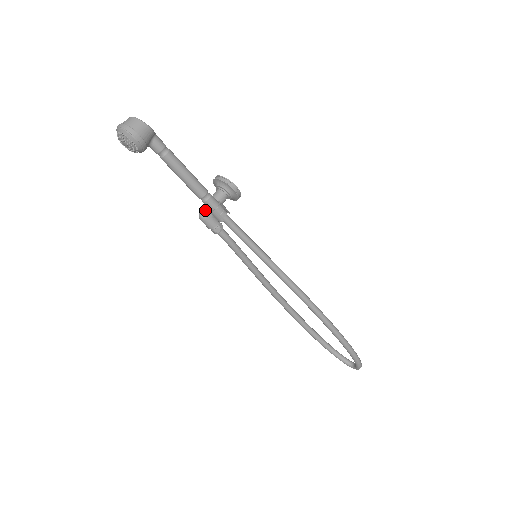
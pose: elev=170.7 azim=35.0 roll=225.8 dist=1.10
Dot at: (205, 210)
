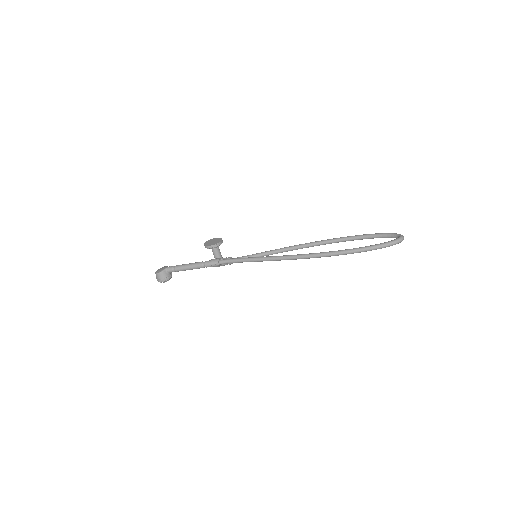
Dot at: occluded
